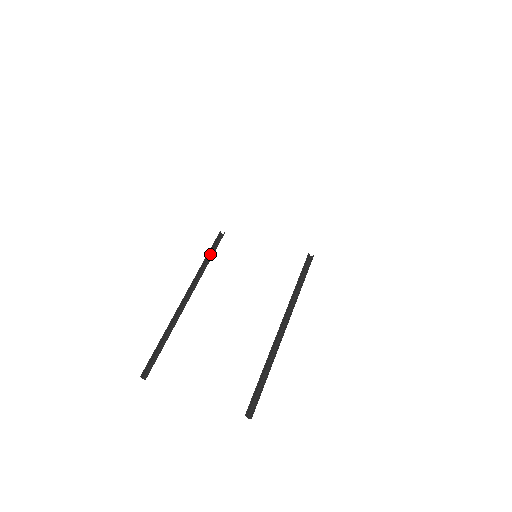
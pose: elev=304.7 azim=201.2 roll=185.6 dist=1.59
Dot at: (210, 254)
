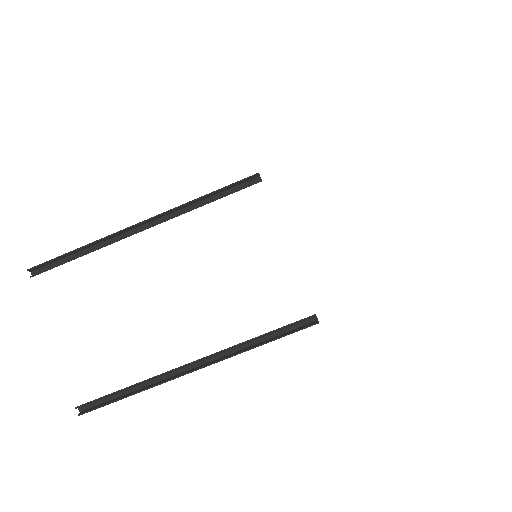
Dot at: (219, 192)
